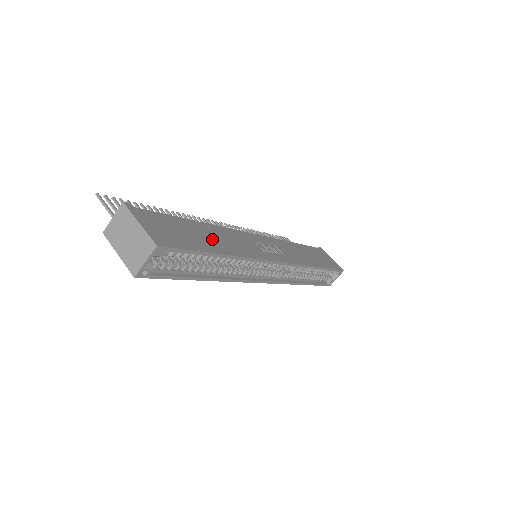
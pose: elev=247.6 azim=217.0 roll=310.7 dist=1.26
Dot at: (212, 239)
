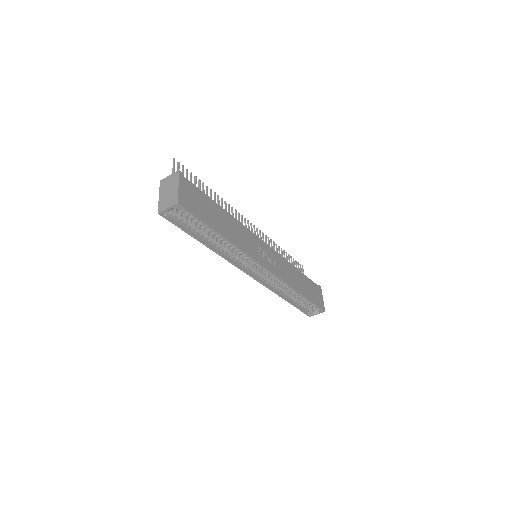
Dot at: (223, 223)
